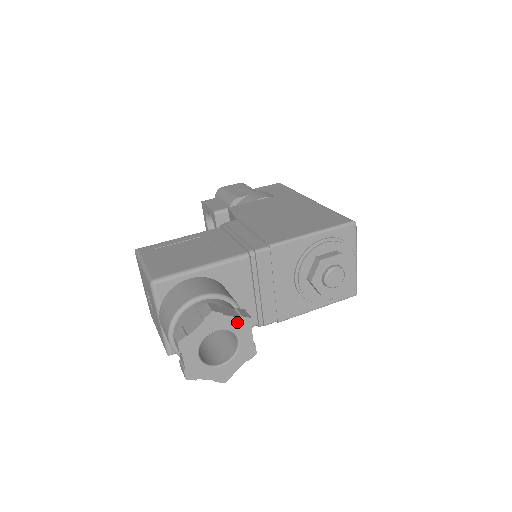
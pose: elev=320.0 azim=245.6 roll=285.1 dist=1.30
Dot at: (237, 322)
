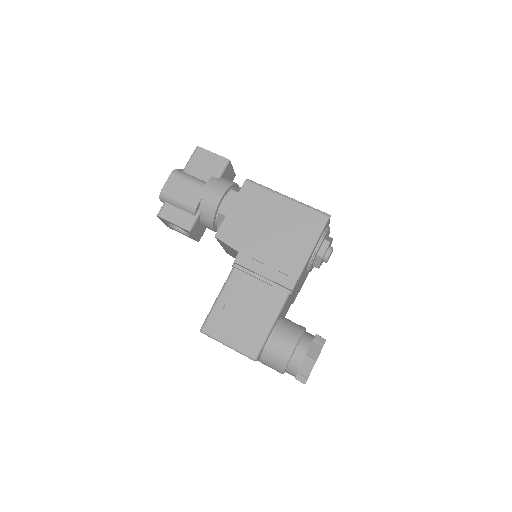
Dot at: occluded
